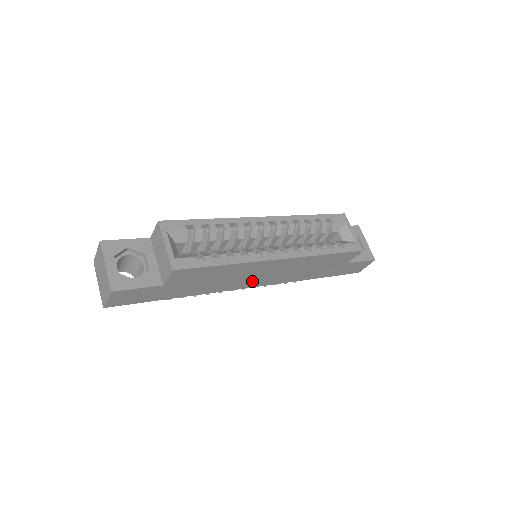
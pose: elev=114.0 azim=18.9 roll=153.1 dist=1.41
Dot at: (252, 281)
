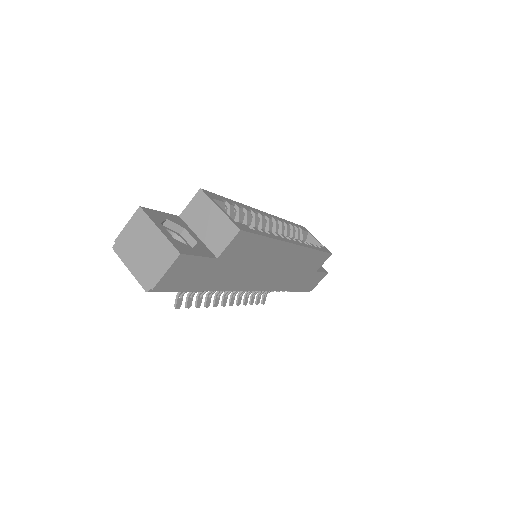
Dot at: (262, 278)
